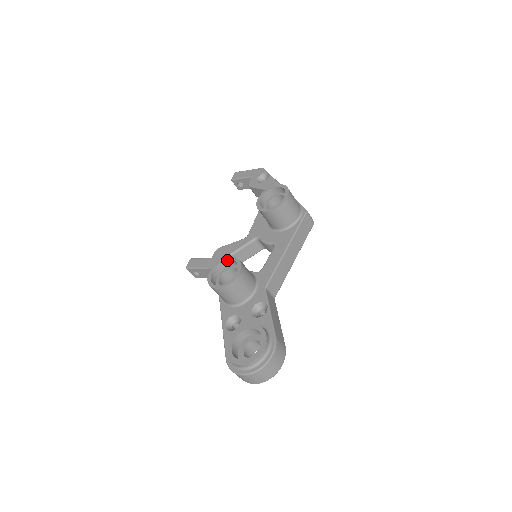
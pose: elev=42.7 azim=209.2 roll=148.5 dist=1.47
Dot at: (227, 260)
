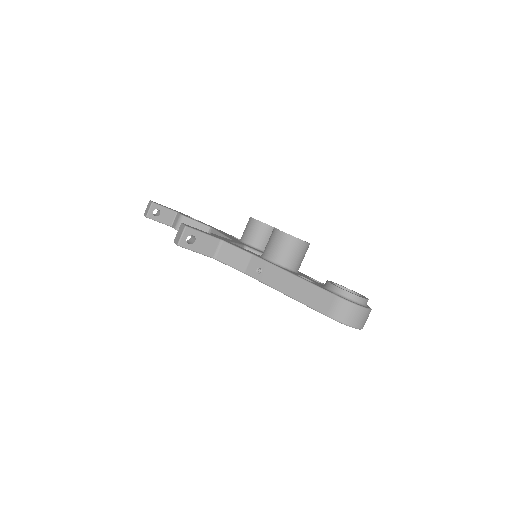
Dot at: occluded
